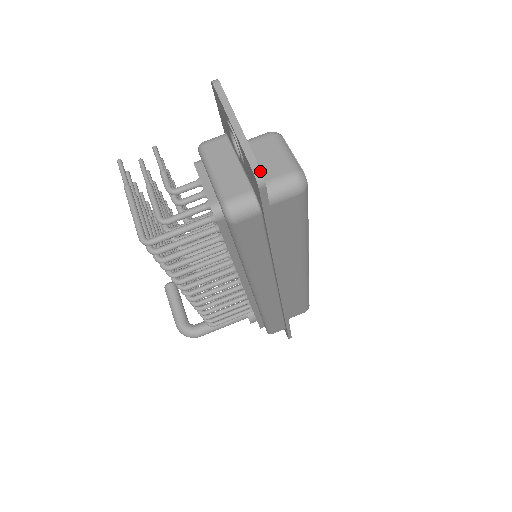
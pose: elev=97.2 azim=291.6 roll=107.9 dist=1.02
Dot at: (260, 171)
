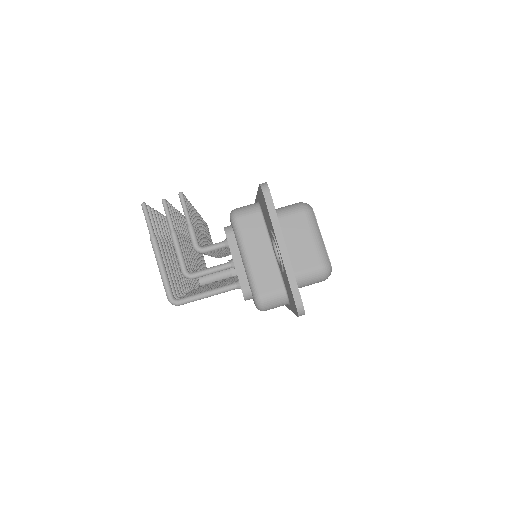
Dot at: (303, 307)
